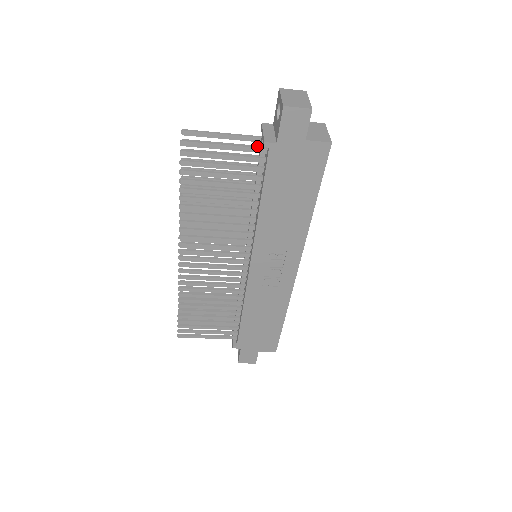
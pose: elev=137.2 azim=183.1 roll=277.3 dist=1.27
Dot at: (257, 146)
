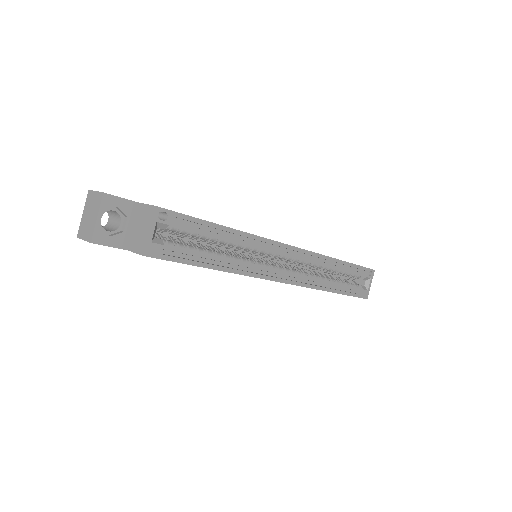
Dot at: occluded
